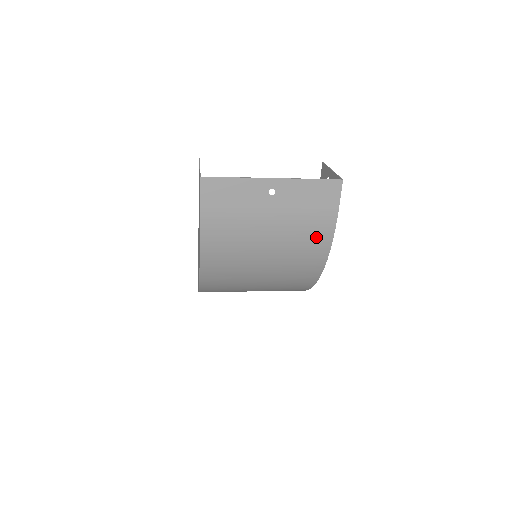
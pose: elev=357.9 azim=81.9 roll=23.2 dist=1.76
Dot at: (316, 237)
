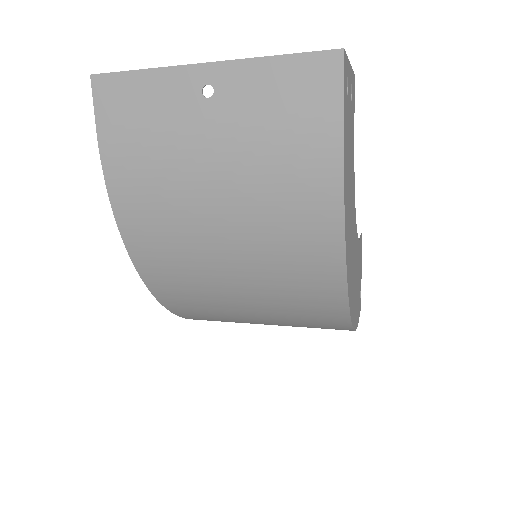
Dot at: (307, 184)
